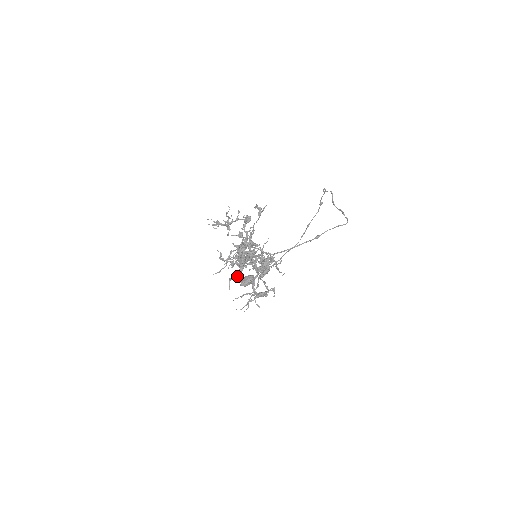
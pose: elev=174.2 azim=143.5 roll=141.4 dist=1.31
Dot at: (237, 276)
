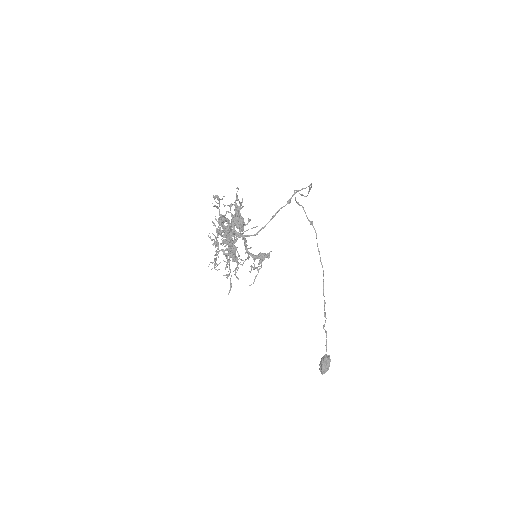
Dot at: occluded
